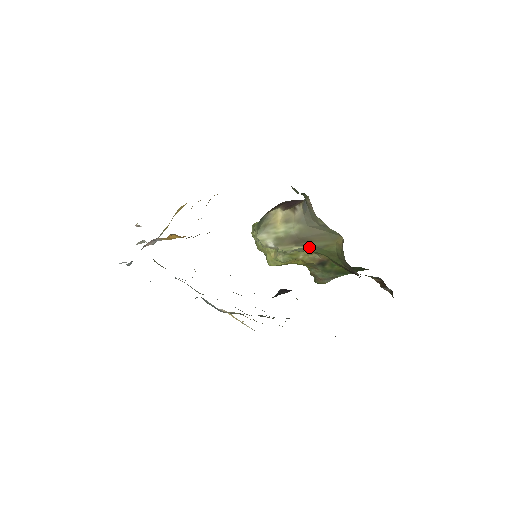
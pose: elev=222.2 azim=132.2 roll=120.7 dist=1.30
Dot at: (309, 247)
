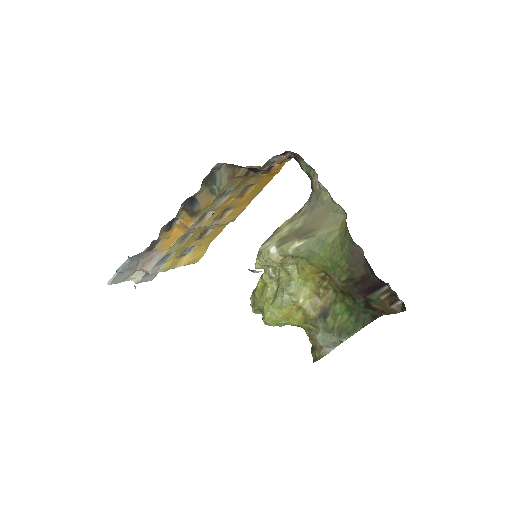
Dot at: (312, 241)
